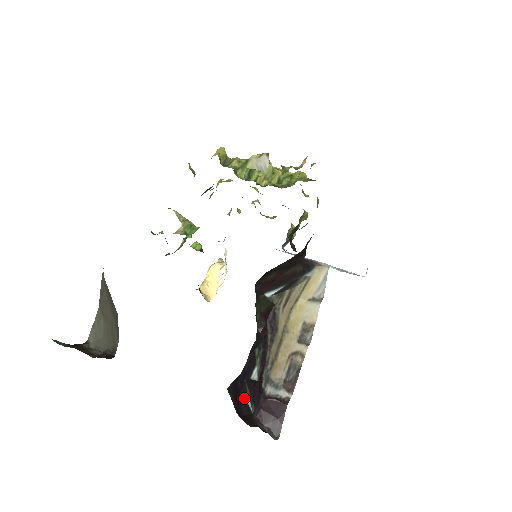
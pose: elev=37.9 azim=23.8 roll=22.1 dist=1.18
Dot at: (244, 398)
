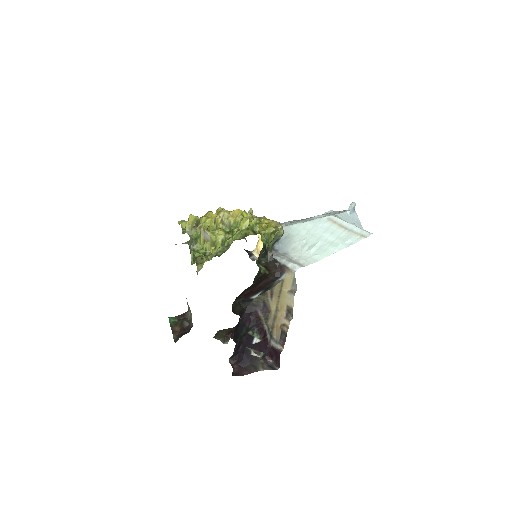
Dot at: (249, 355)
